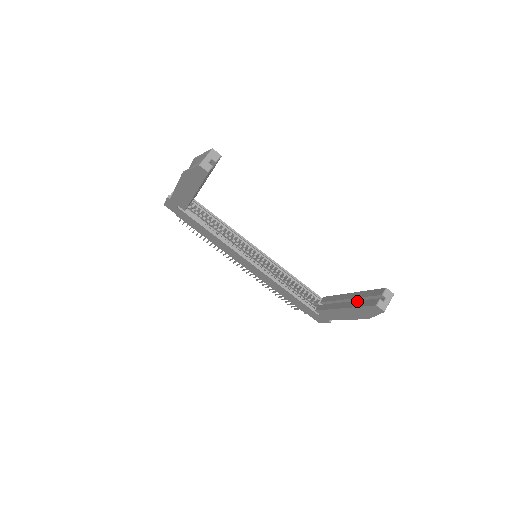
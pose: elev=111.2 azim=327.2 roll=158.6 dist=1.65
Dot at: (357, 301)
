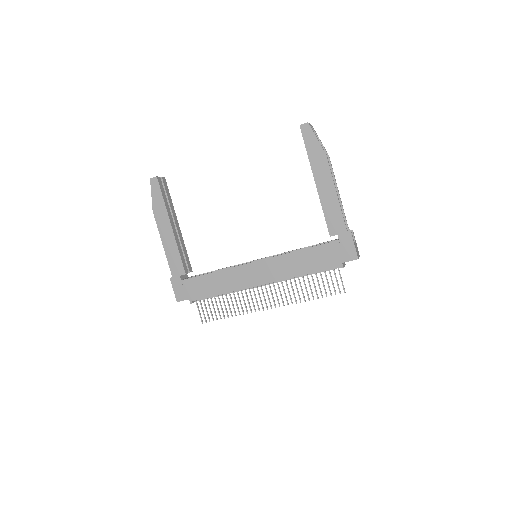
Dot at: occluded
